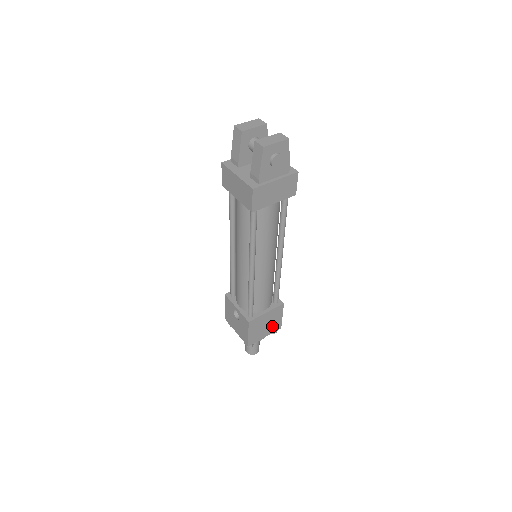
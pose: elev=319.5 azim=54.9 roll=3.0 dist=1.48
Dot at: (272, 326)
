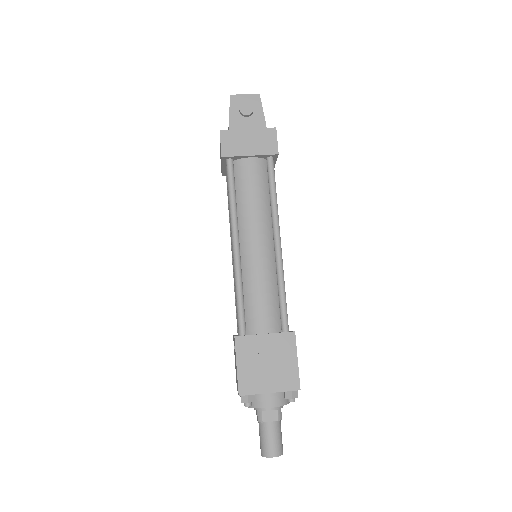
Dot at: (281, 374)
